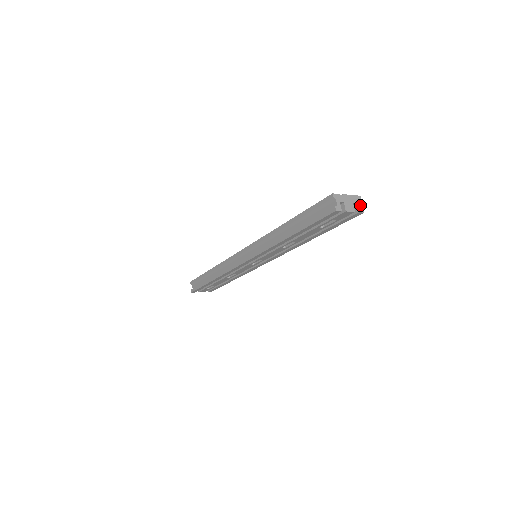
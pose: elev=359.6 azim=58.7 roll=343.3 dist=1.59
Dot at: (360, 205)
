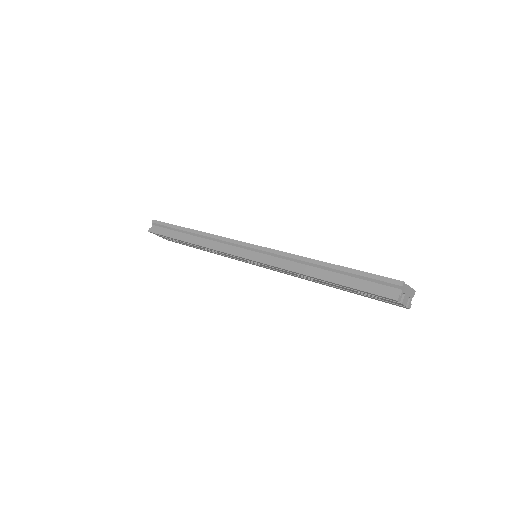
Dot at: occluded
